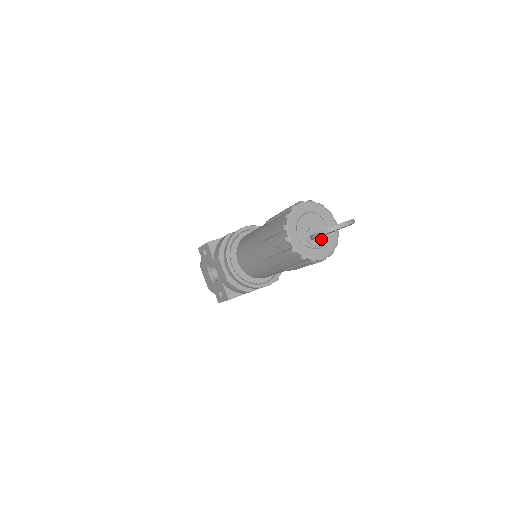
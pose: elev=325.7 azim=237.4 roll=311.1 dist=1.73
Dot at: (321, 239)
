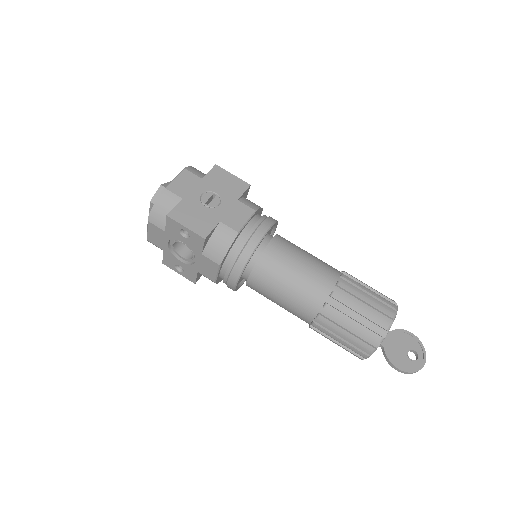
Dot at: occluded
